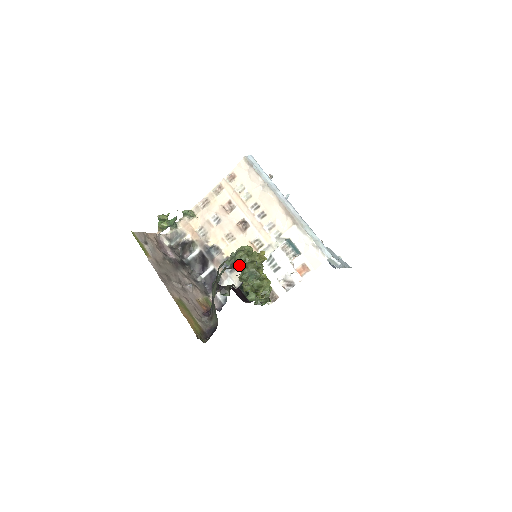
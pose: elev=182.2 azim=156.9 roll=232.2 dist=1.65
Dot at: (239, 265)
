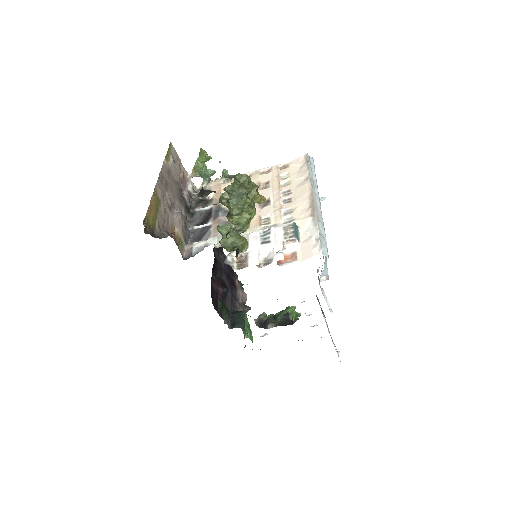
Dot at: (234, 179)
